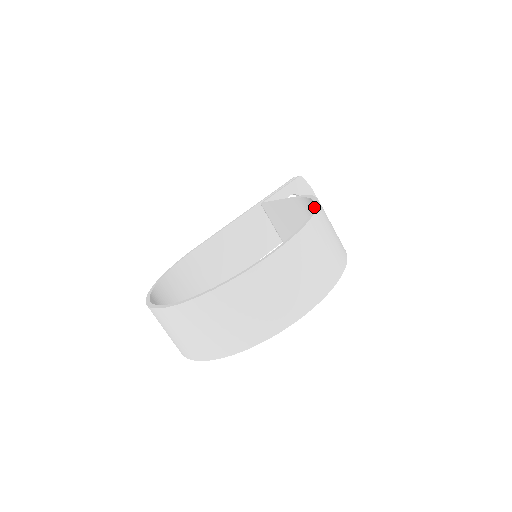
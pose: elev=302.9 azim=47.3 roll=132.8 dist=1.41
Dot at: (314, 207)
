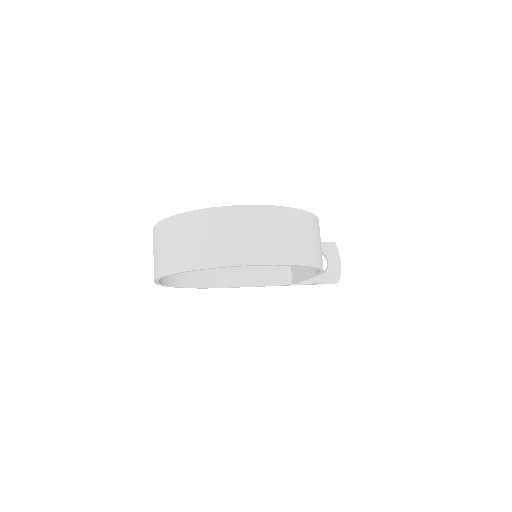
Dot at: occluded
